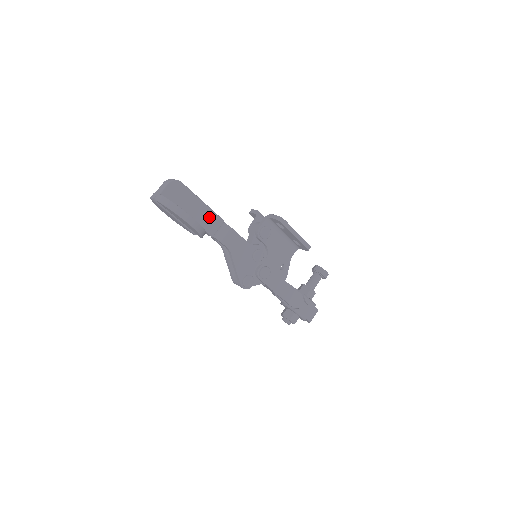
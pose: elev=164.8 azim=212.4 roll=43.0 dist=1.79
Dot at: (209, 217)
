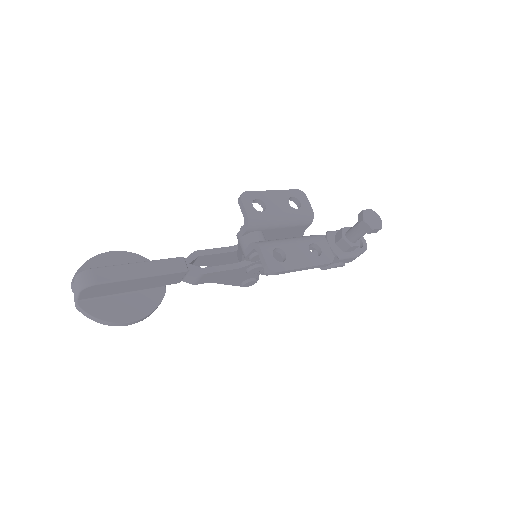
Dot at: (162, 279)
